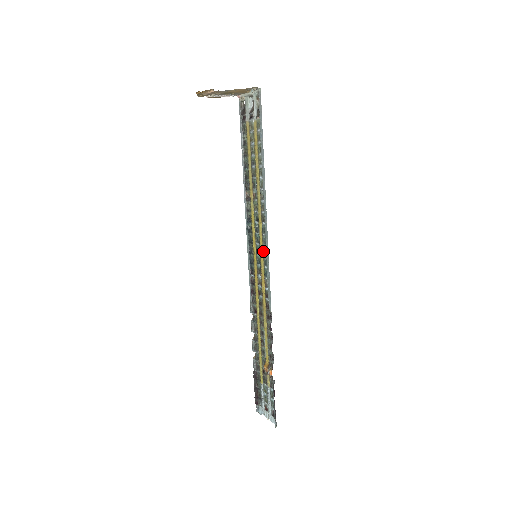
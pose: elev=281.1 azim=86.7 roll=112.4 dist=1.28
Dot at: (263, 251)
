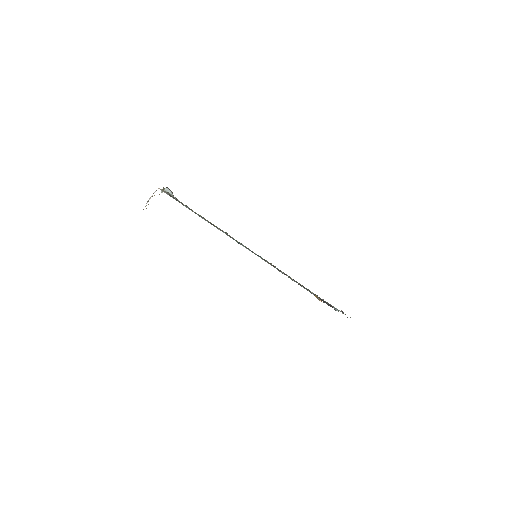
Dot at: occluded
